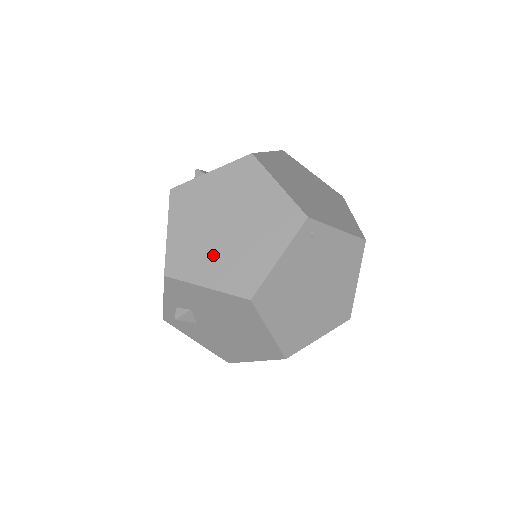
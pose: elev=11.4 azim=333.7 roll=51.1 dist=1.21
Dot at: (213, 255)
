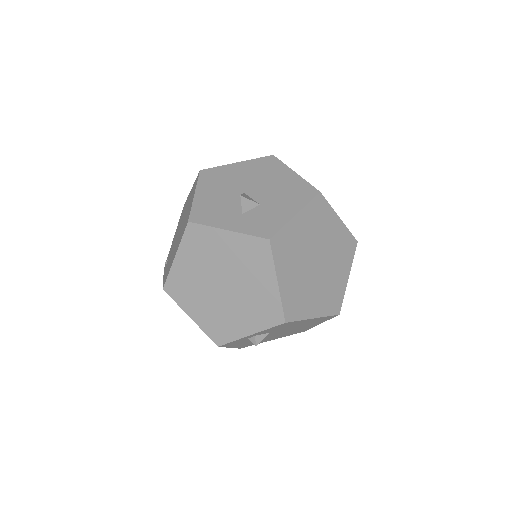
Dot at: (314, 291)
